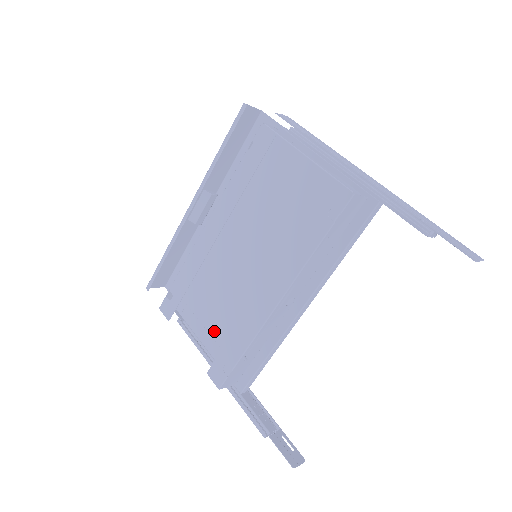
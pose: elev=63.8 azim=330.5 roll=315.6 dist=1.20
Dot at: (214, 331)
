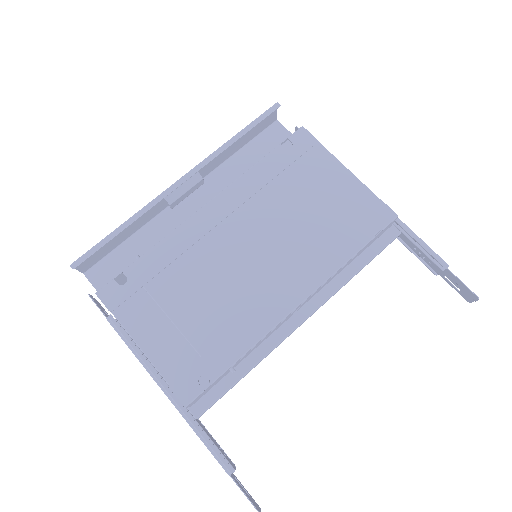
Dot at: (192, 331)
